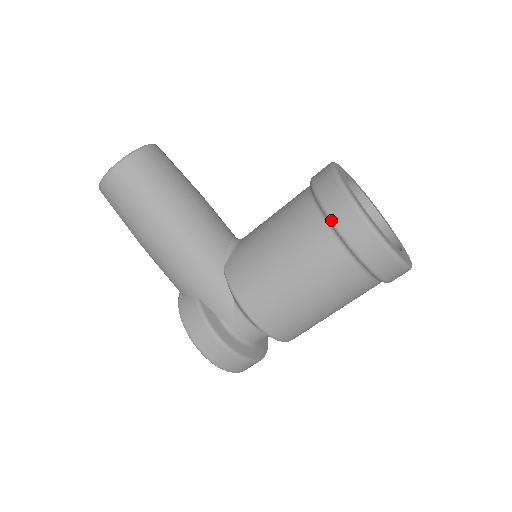
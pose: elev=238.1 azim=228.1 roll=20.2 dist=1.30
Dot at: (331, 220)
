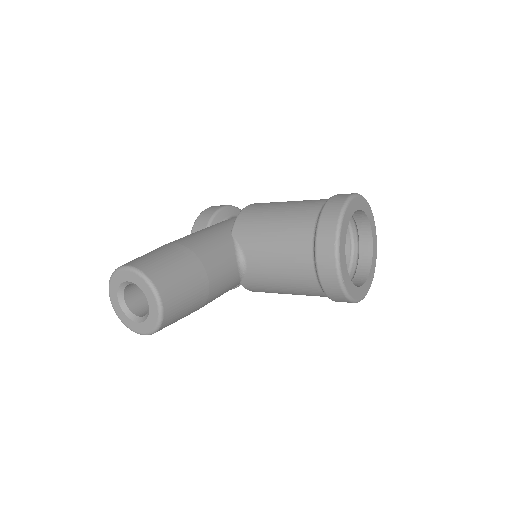
Dot at: occluded
